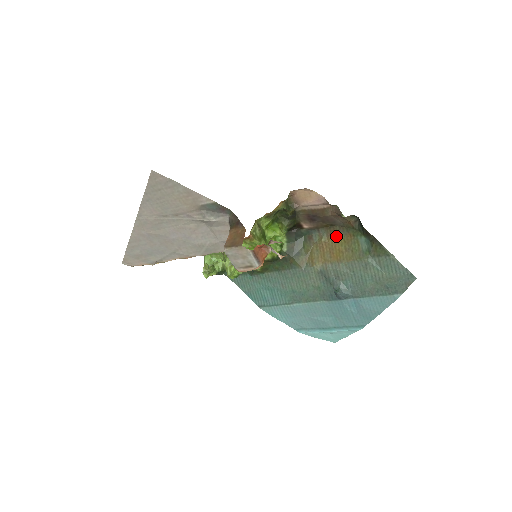
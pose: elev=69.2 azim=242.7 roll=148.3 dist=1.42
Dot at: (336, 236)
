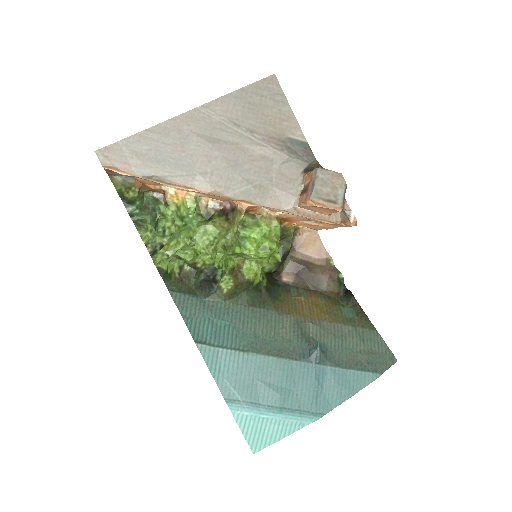
Dot at: (317, 299)
